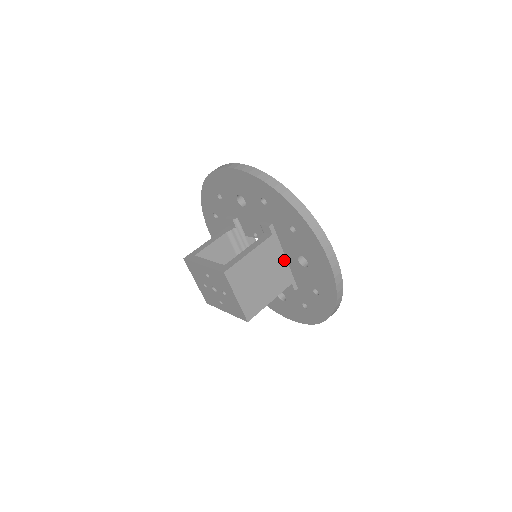
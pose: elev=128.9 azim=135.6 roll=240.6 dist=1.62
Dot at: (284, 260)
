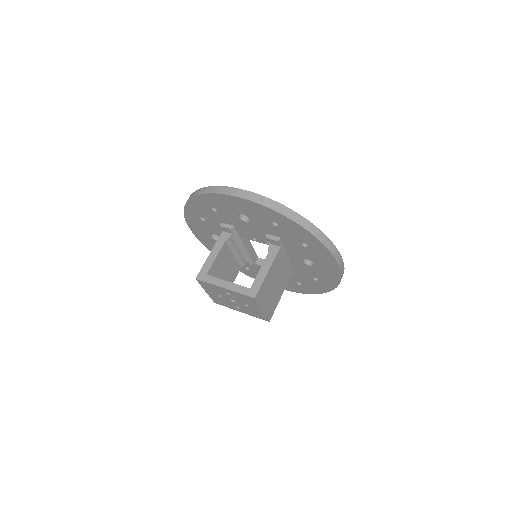
Dot at: (287, 260)
